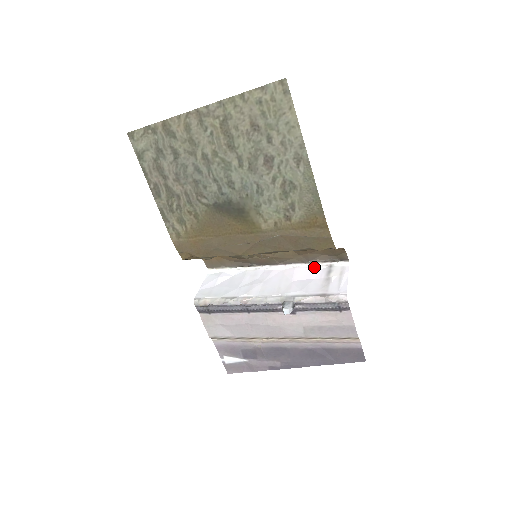
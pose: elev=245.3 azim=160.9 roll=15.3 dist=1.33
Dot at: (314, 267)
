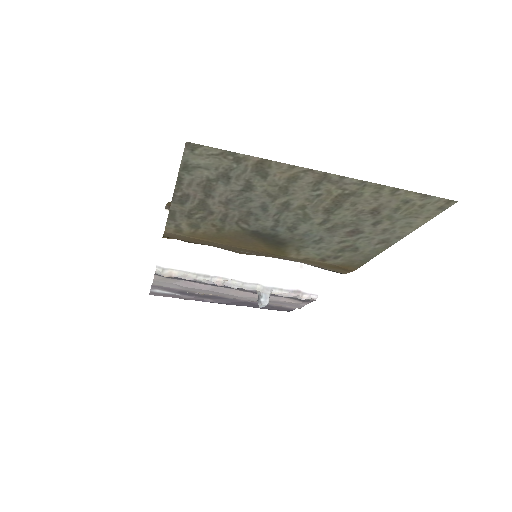
Dot at: occluded
